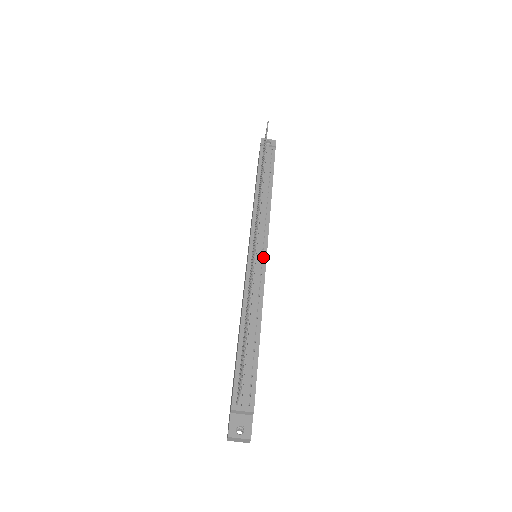
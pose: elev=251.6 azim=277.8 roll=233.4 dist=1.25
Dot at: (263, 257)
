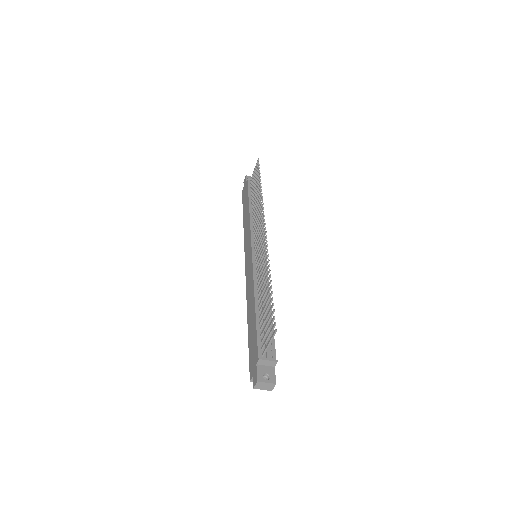
Dot at: (264, 255)
